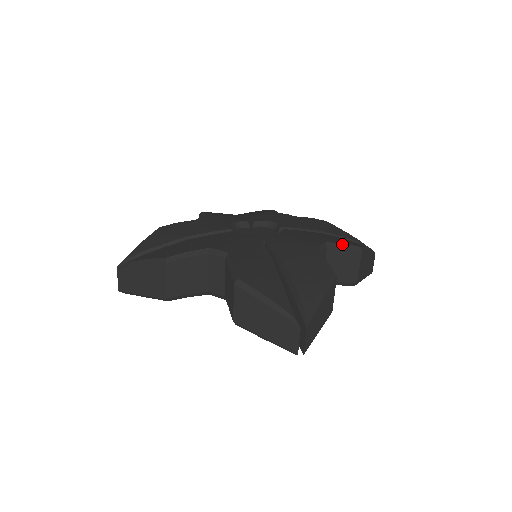
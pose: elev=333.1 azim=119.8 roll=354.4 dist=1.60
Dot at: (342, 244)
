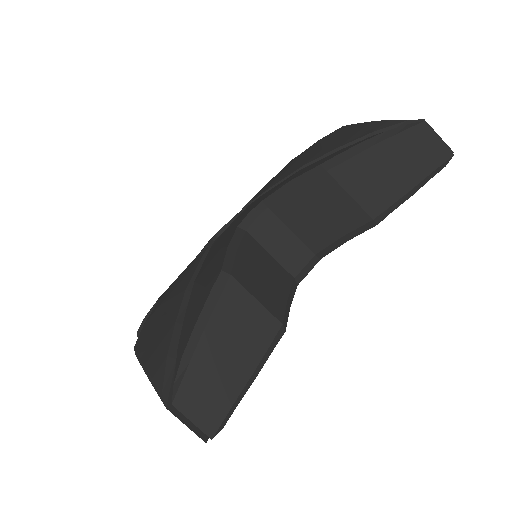
Dot at: (287, 184)
